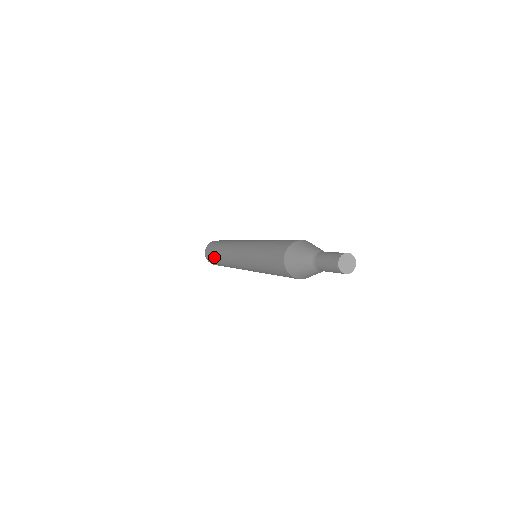
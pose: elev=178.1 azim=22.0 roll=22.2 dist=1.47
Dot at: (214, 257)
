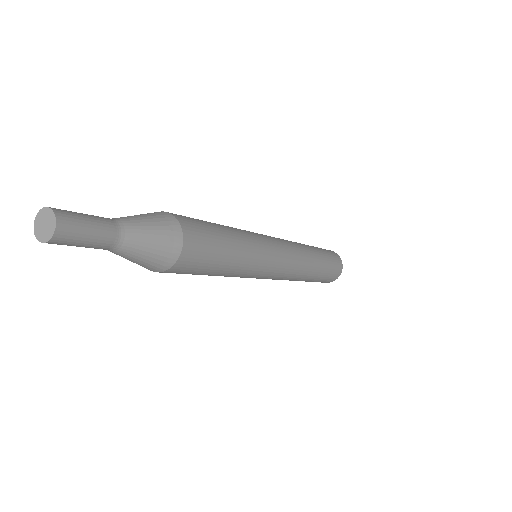
Dot at: occluded
